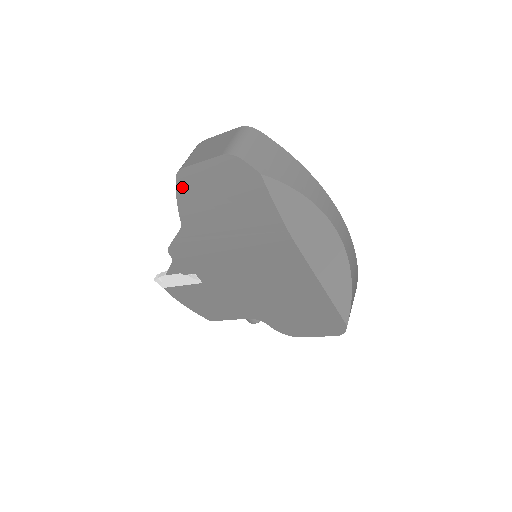
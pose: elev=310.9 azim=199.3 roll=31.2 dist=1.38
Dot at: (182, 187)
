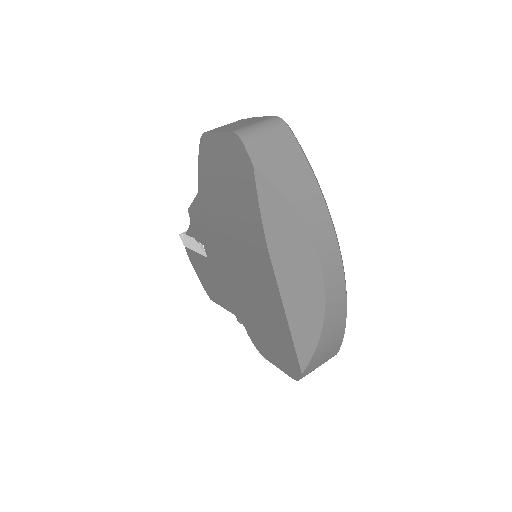
Dot at: (203, 152)
